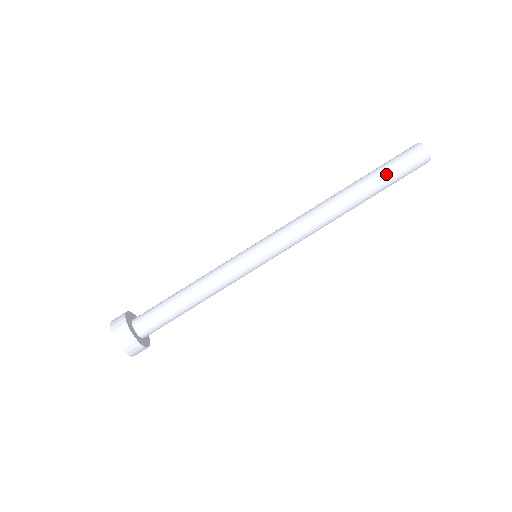
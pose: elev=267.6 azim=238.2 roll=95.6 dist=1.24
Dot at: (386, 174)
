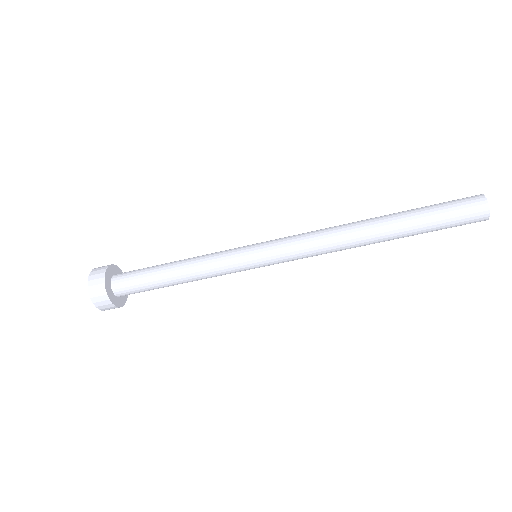
Dot at: (428, 215)
